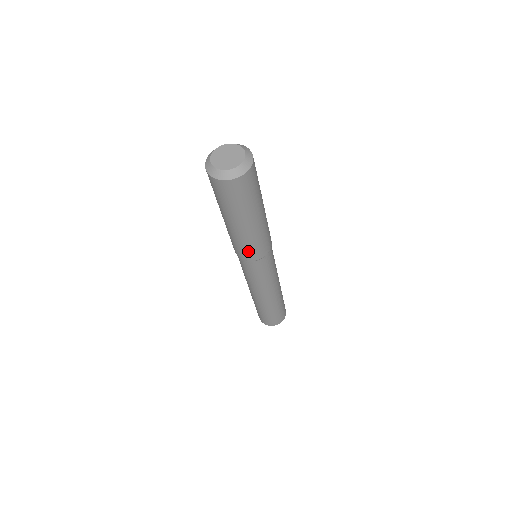
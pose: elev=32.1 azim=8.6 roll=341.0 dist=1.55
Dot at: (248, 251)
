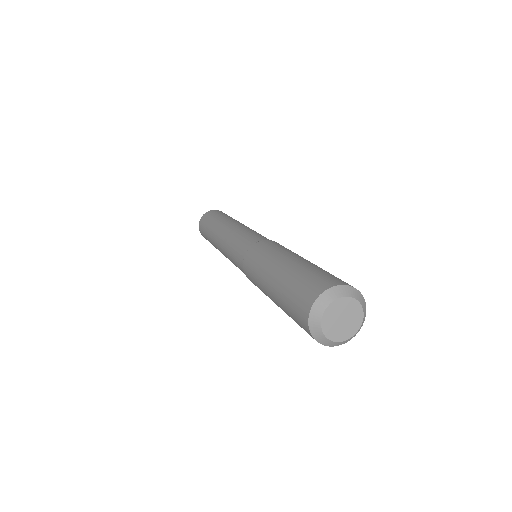
Dot at: occluded
